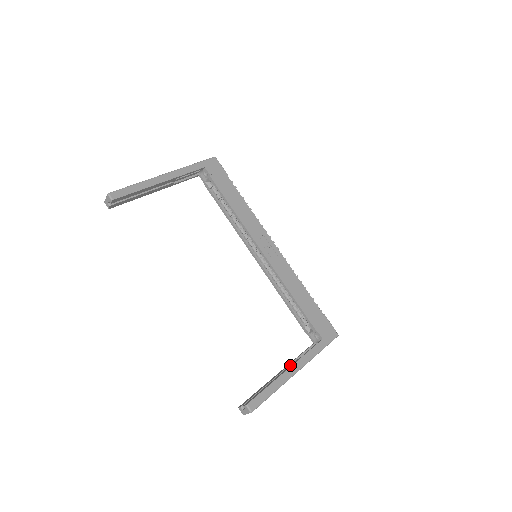
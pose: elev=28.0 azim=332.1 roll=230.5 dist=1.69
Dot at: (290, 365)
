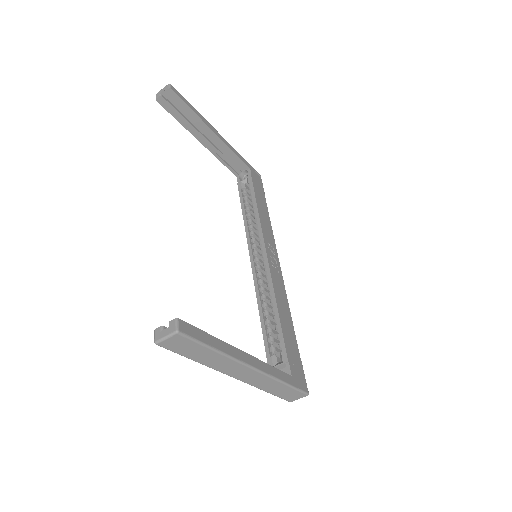
Dot at: occluded
